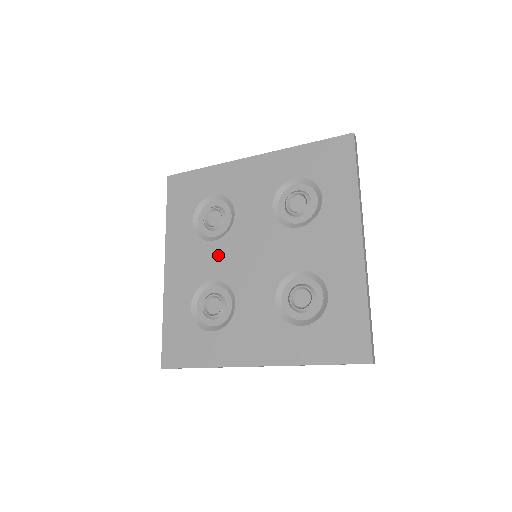
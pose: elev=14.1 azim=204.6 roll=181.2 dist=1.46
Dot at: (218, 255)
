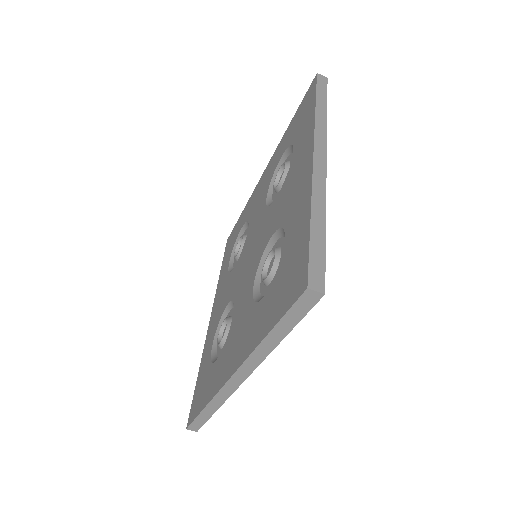
Dot at: (234, 277)
